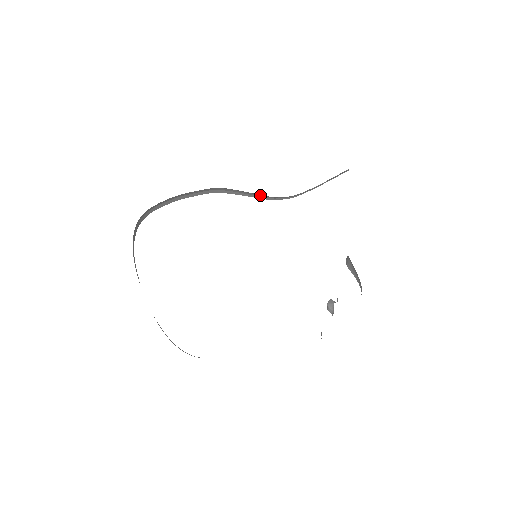
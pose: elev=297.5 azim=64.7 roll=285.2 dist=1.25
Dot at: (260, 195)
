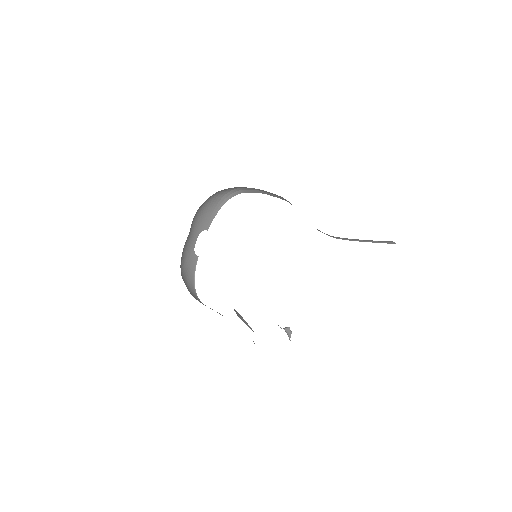
Dot at: occluded
